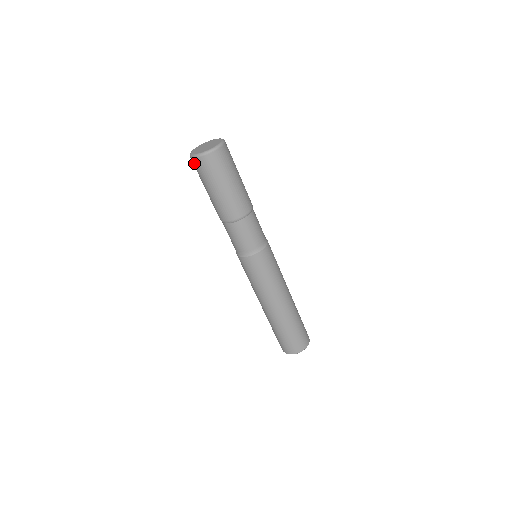
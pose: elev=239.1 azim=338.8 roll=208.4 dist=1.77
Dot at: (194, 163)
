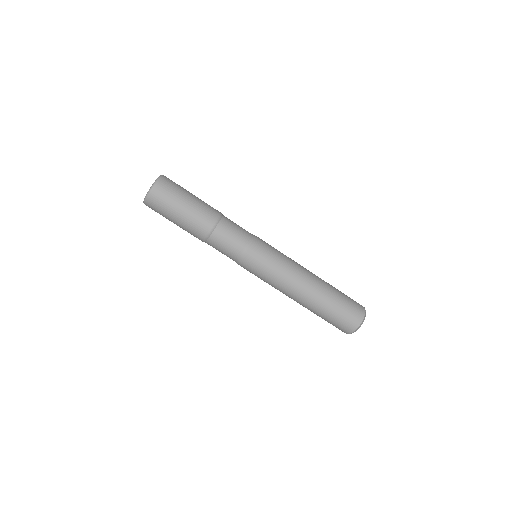
Dot at: occluded
